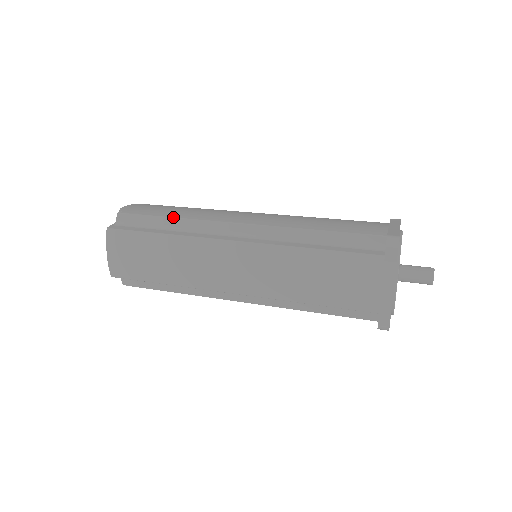
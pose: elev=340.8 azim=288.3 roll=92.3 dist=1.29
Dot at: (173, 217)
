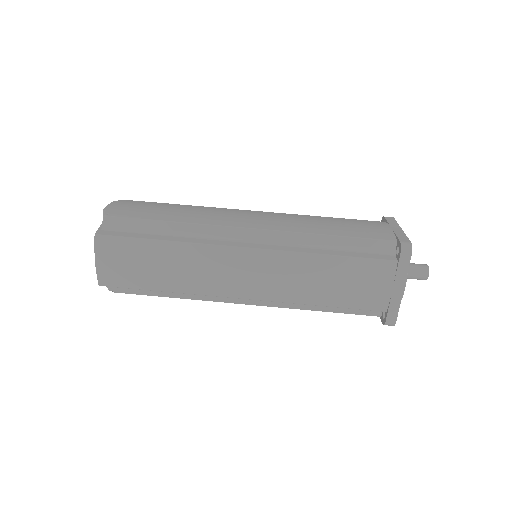
Dot at: (173, 221)
